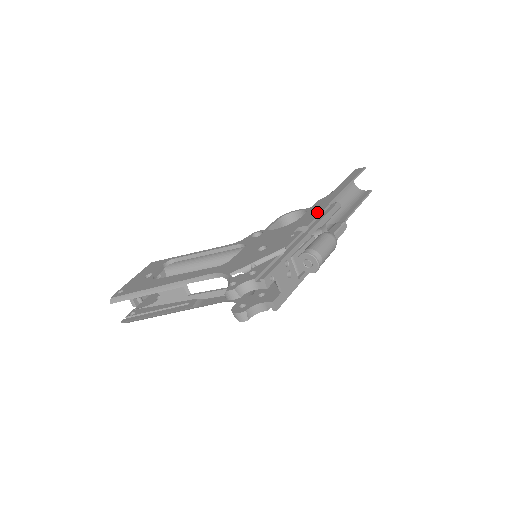
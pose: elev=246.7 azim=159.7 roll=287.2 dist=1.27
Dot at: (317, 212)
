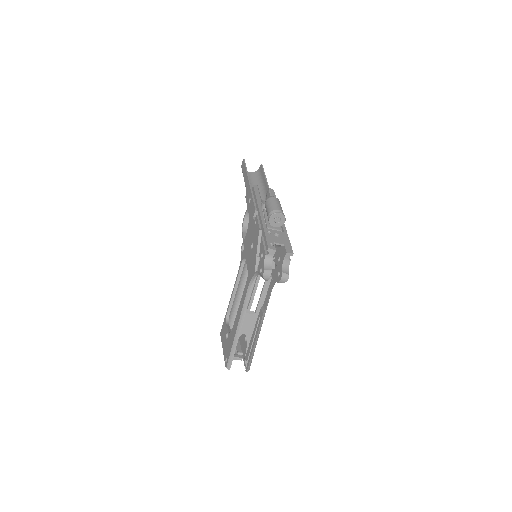
Dot at: (251, 201)
